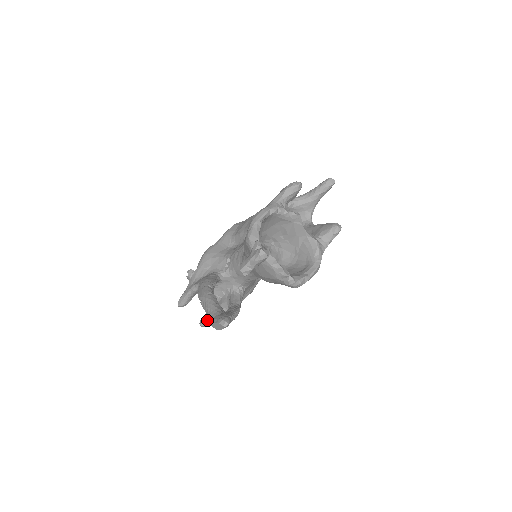
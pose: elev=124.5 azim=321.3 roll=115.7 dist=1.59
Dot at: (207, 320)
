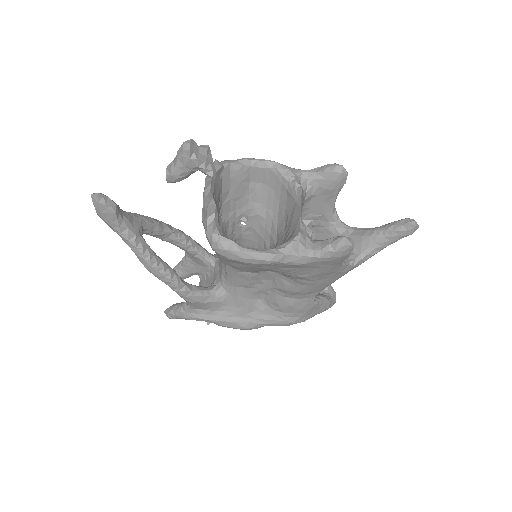
Dot at: (172, 306)
